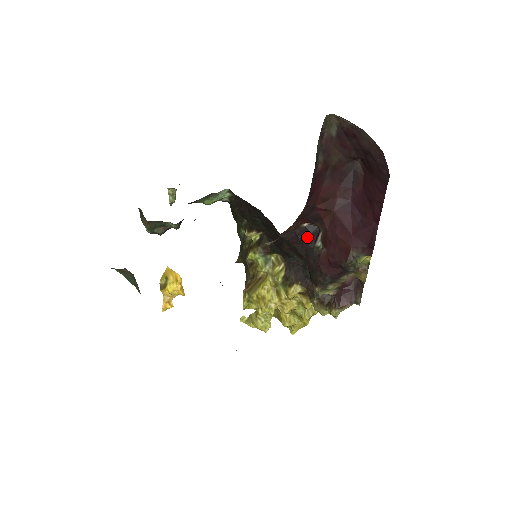
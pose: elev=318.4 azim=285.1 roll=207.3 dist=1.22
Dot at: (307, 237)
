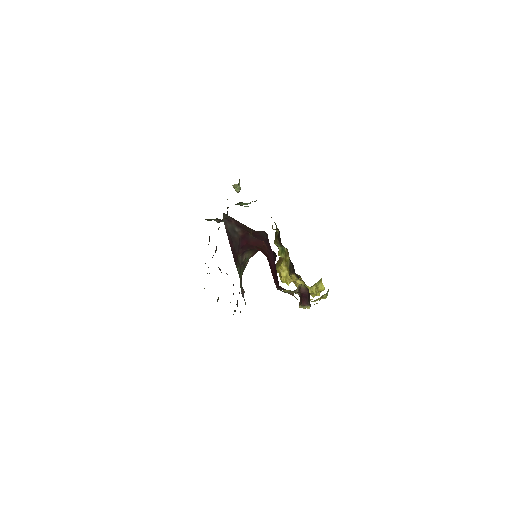
Dot at: occluded
